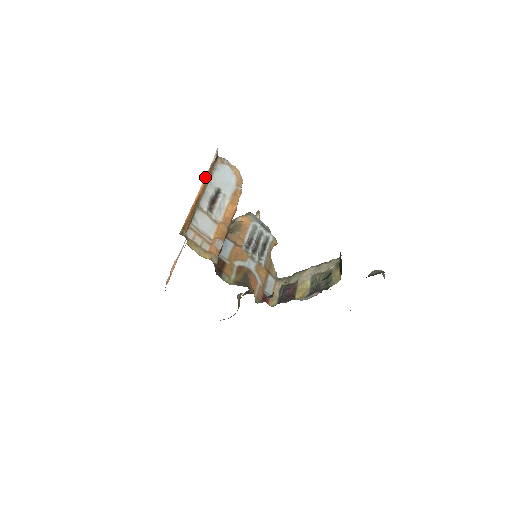
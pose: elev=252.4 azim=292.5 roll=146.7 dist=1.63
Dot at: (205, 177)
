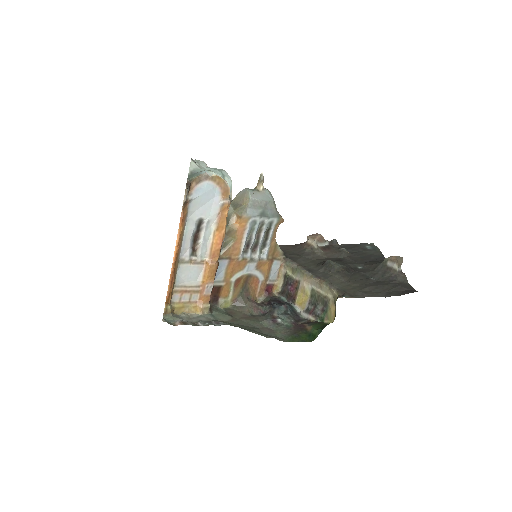
Dot at: (179, 224)
